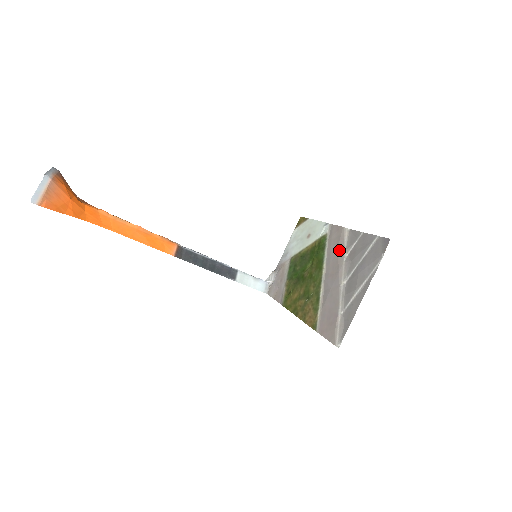
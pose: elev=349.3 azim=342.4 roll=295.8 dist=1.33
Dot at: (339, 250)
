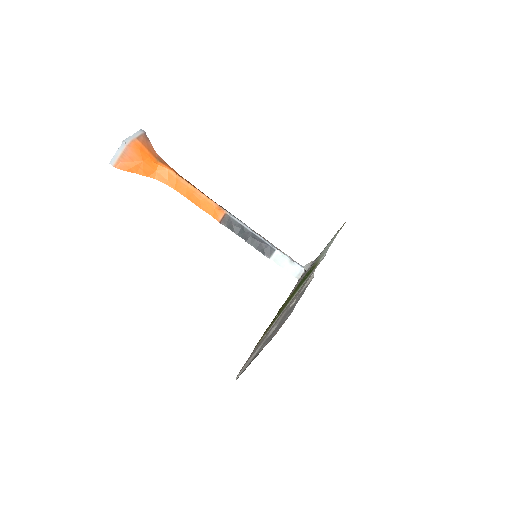
Dot at: (298, 292)
